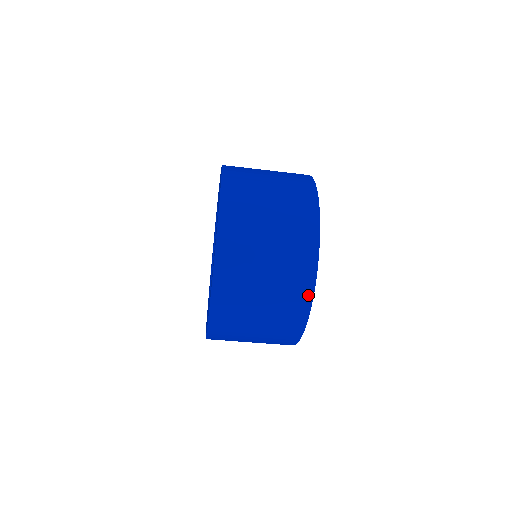
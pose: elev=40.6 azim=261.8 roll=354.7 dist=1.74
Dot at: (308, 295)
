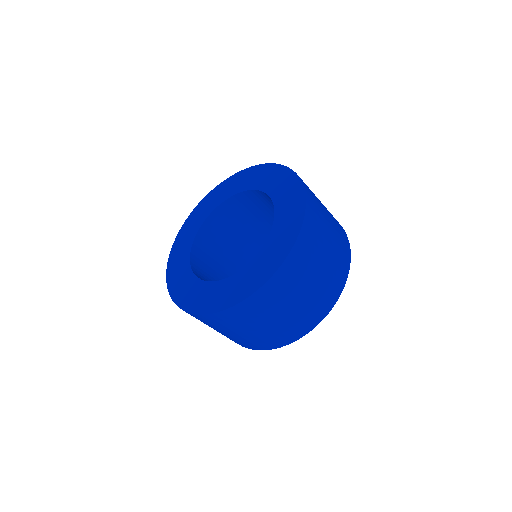
Dot at: (327, 310)
